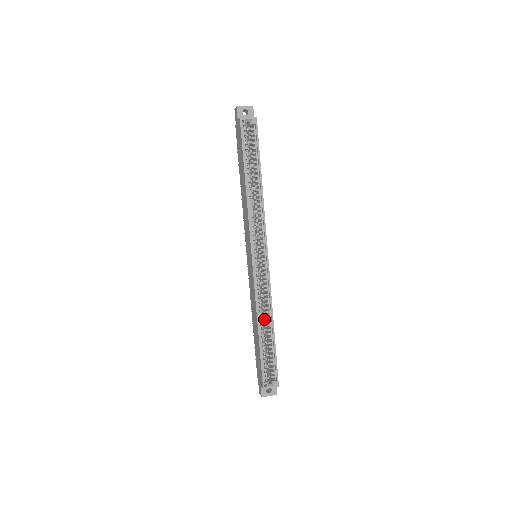
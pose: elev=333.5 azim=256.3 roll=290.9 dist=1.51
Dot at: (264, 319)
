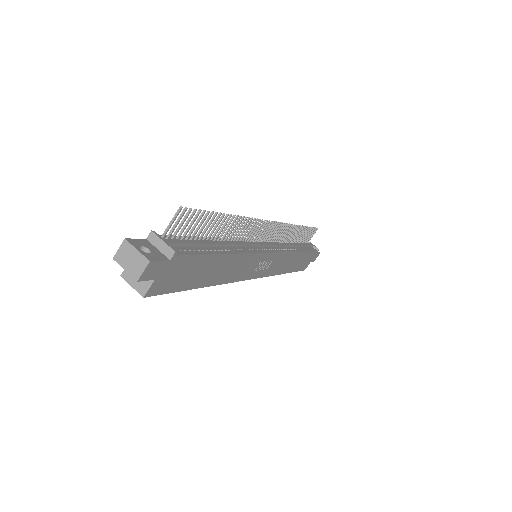
Dot at: occluded
